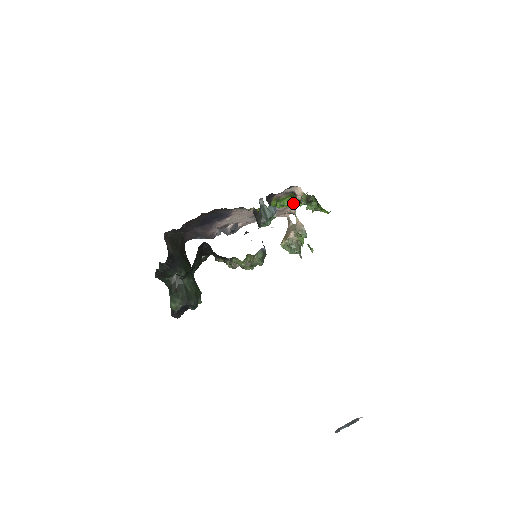
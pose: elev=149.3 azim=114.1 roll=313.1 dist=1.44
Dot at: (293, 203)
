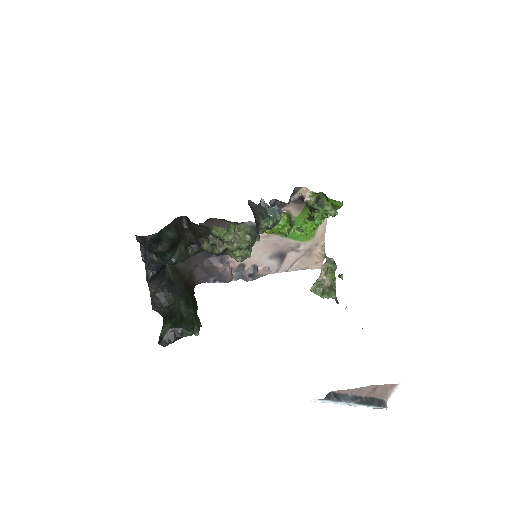
Dot at: (310, 223)
